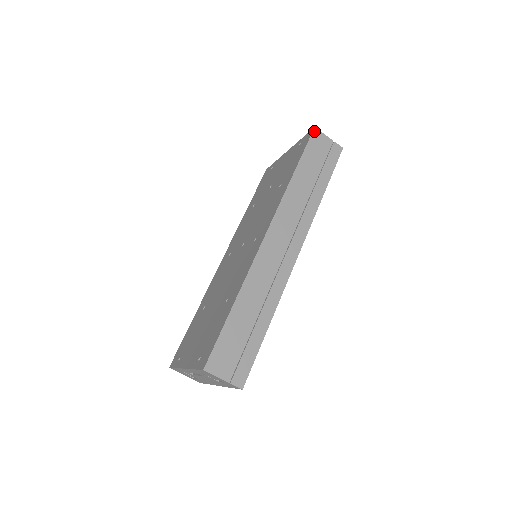
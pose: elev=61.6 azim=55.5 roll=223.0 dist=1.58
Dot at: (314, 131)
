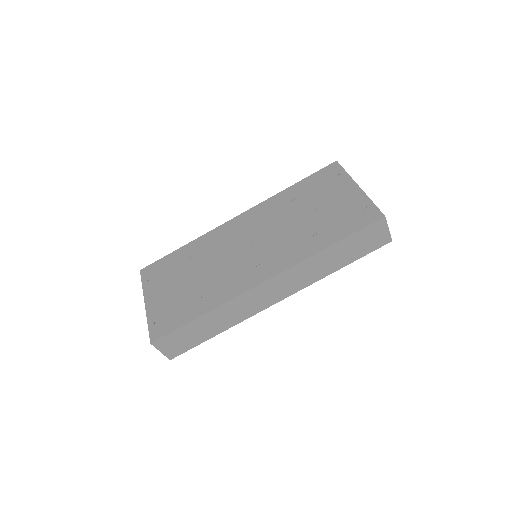
Dot at: (381, 219)
